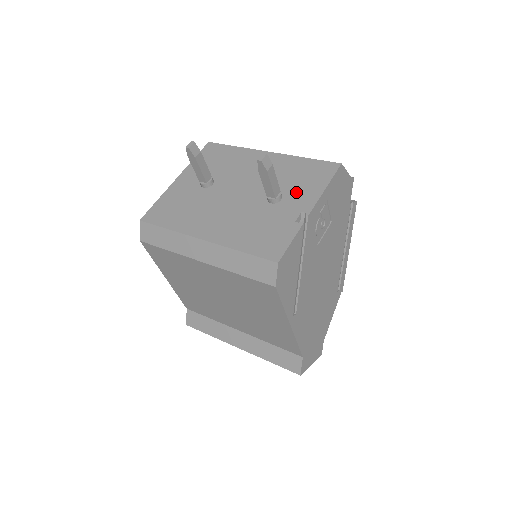
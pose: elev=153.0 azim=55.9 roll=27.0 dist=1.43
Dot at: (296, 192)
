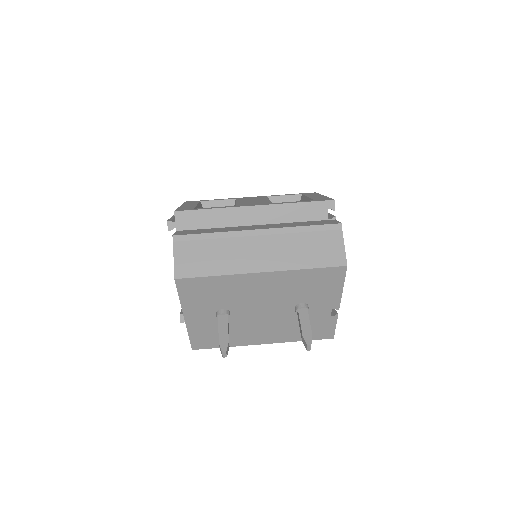
Dot at: (318, 299)
